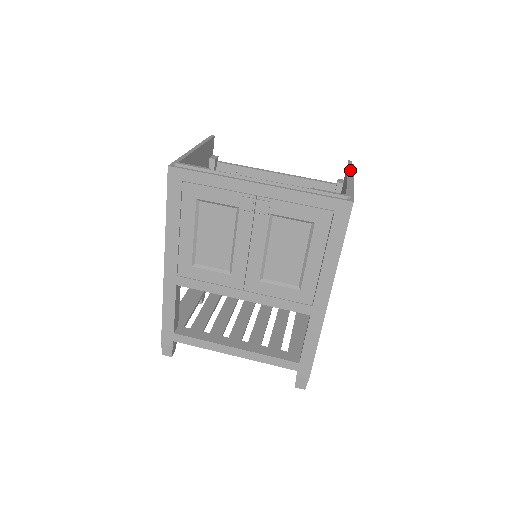
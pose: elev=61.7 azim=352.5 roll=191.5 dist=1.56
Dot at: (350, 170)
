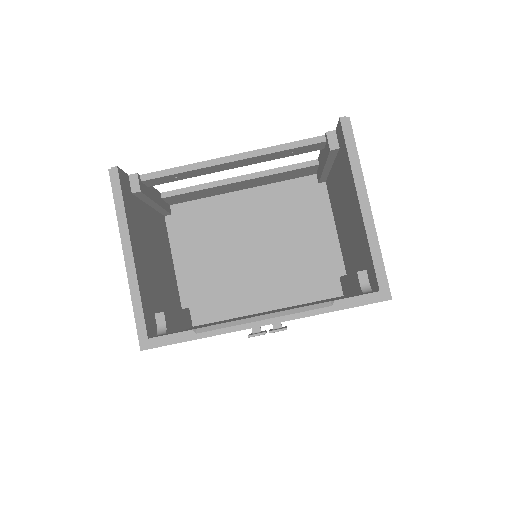
Dot at: (356, 173)
